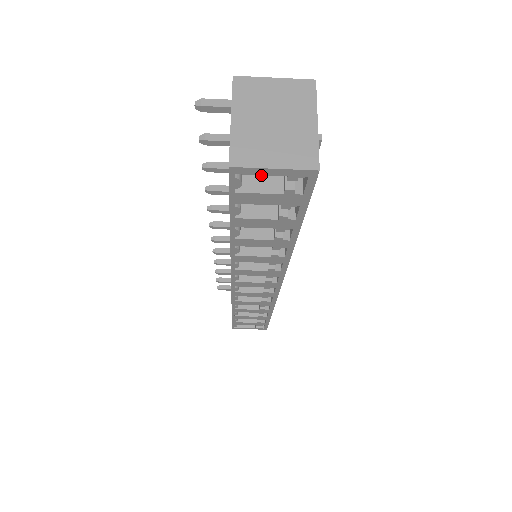
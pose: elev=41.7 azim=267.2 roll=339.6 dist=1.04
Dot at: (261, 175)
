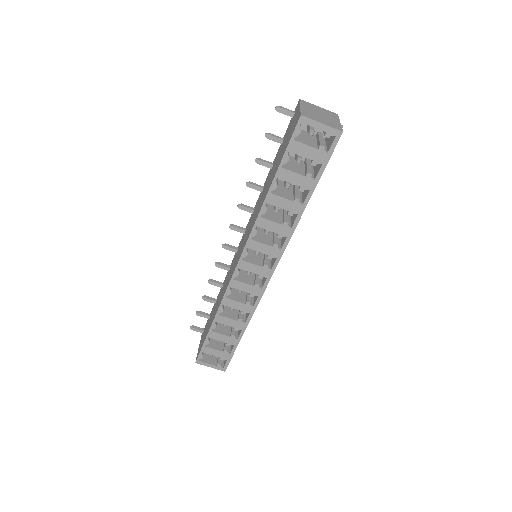
Dot at: (306, 141)
